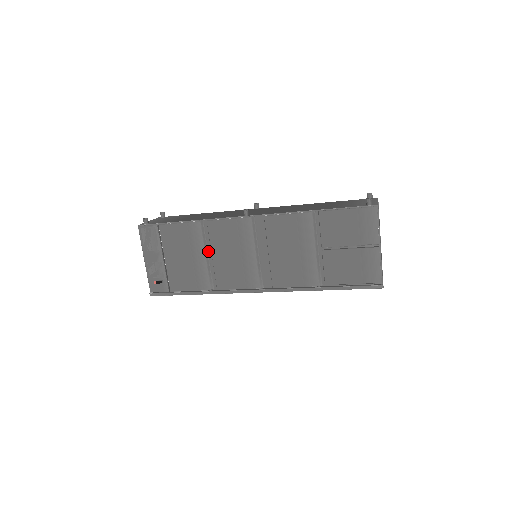
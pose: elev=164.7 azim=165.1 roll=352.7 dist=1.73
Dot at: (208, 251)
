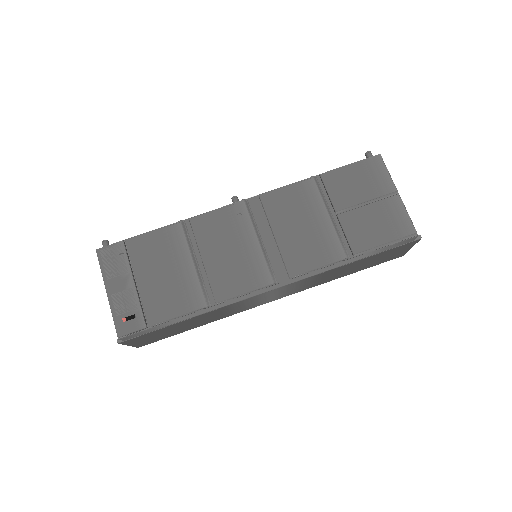
Dot at: (195, 257)
